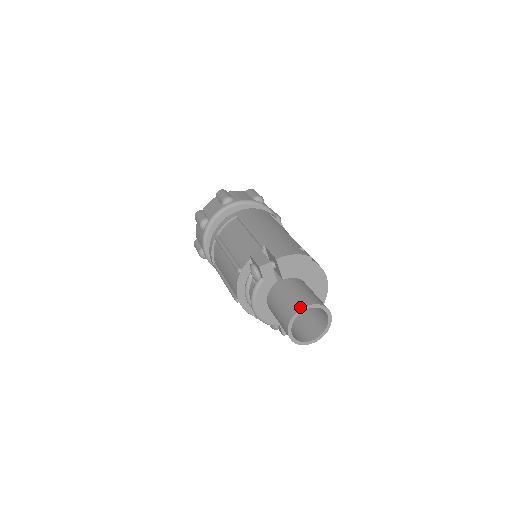
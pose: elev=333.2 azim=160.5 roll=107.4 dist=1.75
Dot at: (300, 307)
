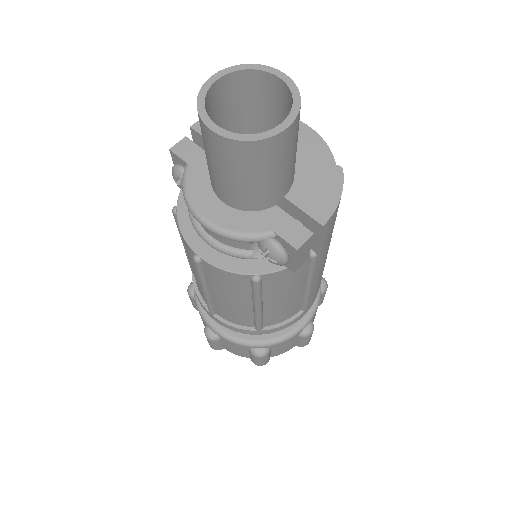
Dot at: (207, 84)
